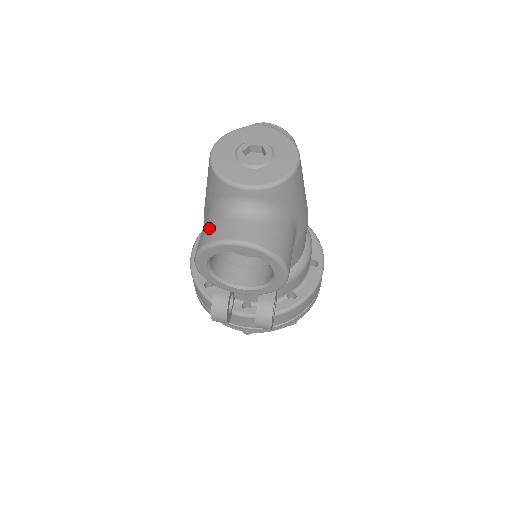
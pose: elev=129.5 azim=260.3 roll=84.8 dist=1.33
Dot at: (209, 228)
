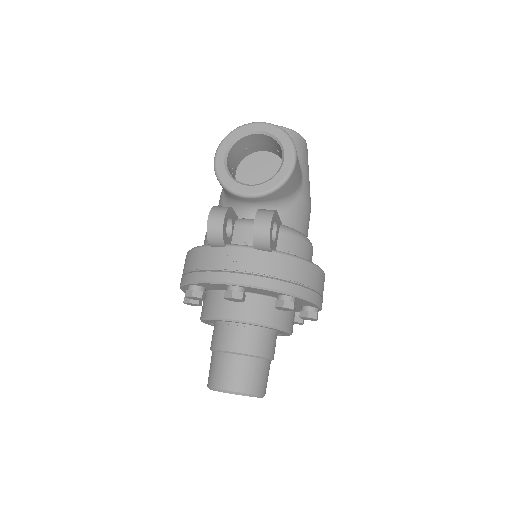
Dot at: occluded
